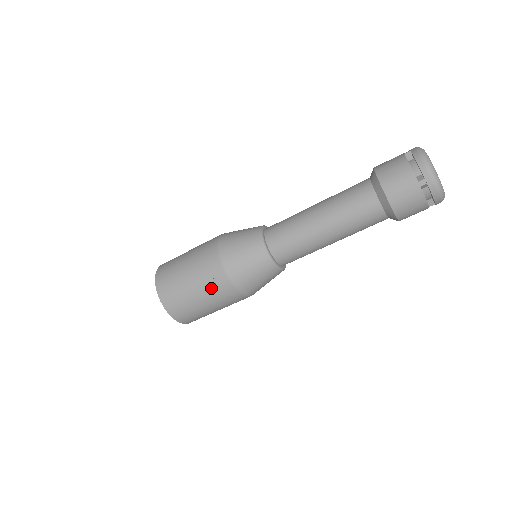
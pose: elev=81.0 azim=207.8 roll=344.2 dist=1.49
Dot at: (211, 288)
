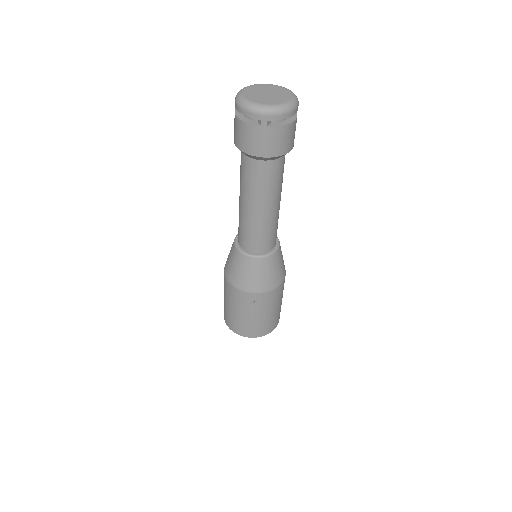
Dot at: (255, 306)
